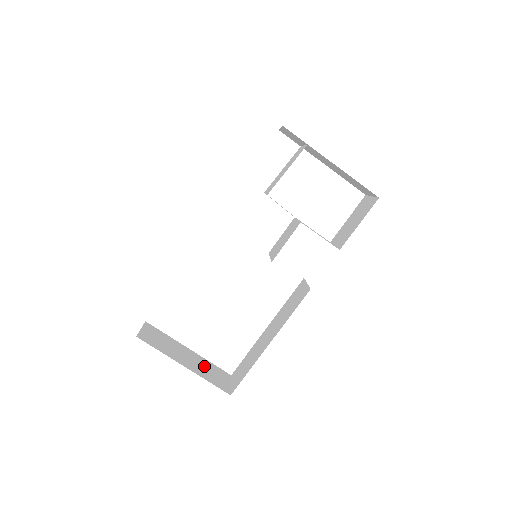
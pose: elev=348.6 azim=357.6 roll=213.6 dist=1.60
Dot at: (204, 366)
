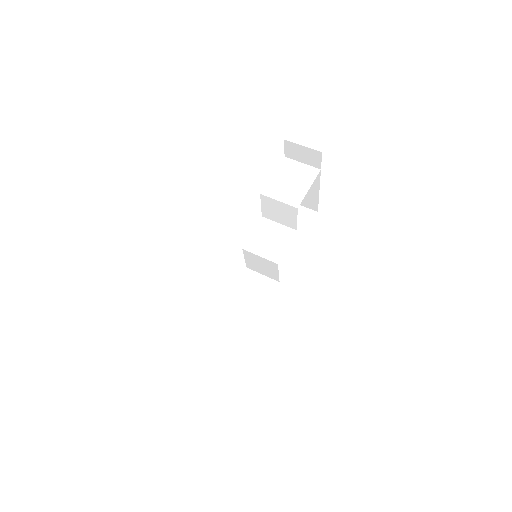
Dot at: occluded
